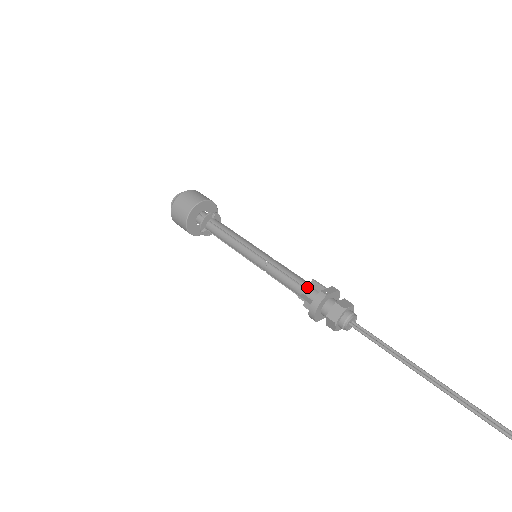
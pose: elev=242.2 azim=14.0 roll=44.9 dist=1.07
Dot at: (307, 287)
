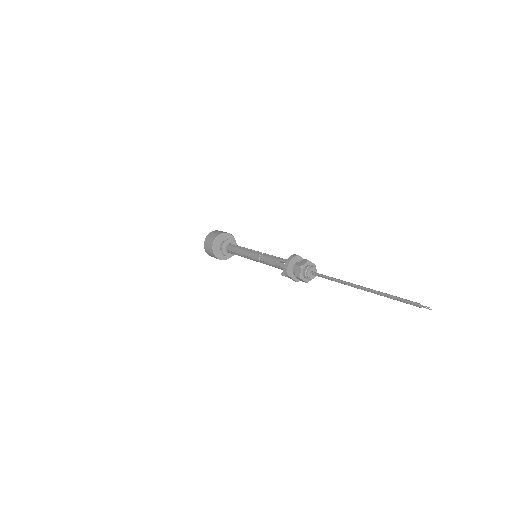
Dot at: occluded
